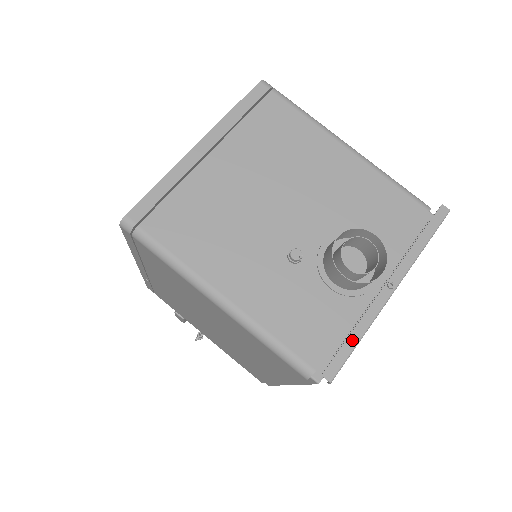
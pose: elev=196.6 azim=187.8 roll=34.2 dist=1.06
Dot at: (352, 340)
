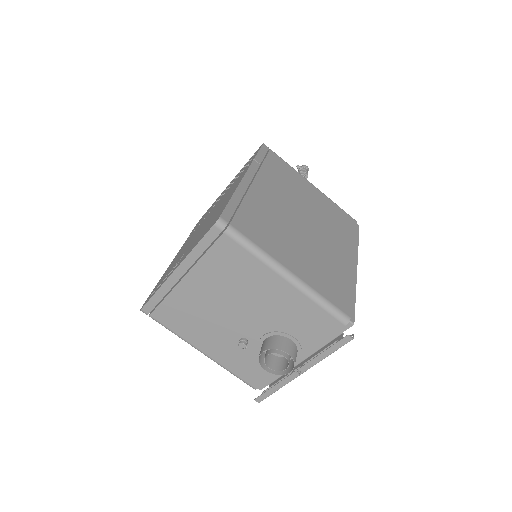
Dot at: (272, 390)
